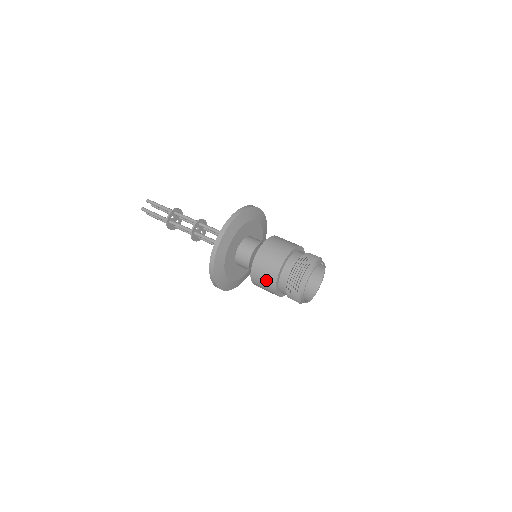
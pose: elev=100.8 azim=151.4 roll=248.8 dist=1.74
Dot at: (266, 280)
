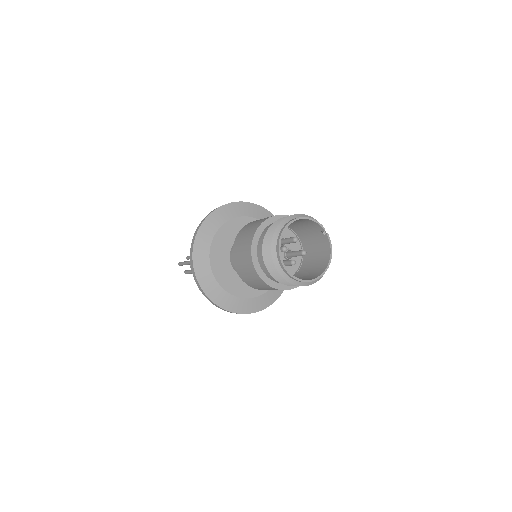
Dot at: (243, 250)
